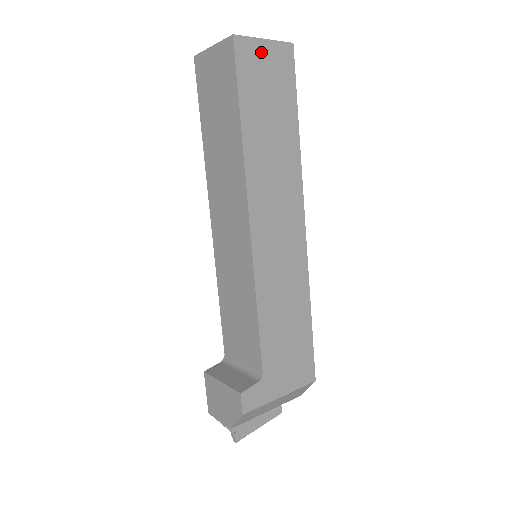
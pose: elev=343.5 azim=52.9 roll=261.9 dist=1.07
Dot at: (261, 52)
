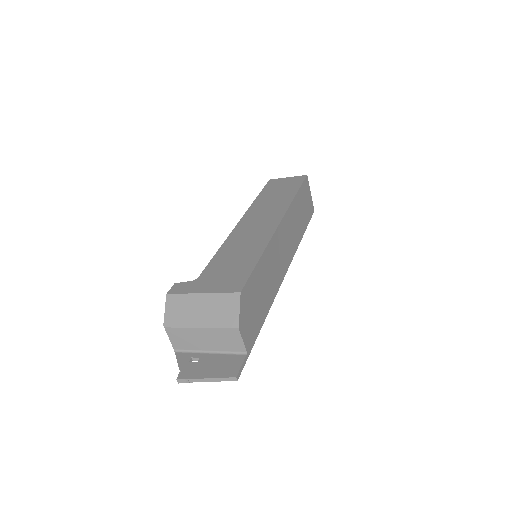
Dot at: (284, 180)
